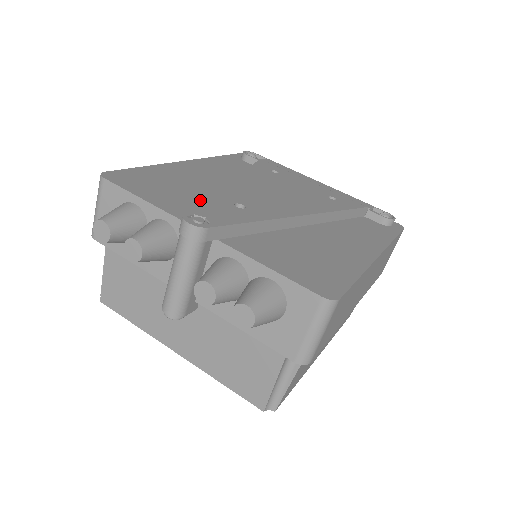
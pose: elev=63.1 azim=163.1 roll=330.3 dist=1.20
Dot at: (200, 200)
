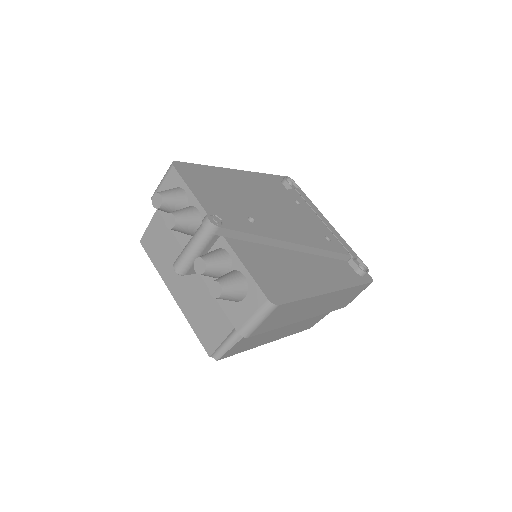
Dot at: (229, 204)
